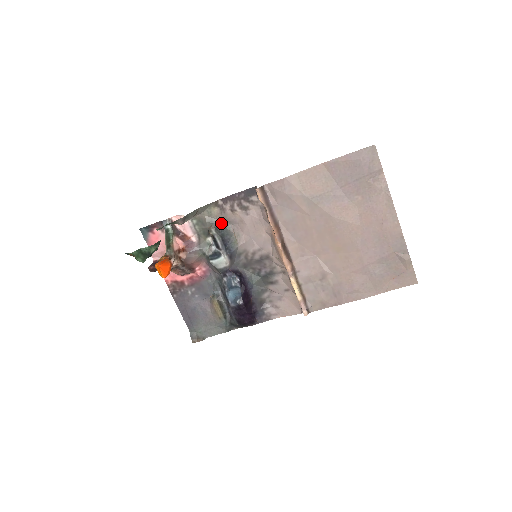
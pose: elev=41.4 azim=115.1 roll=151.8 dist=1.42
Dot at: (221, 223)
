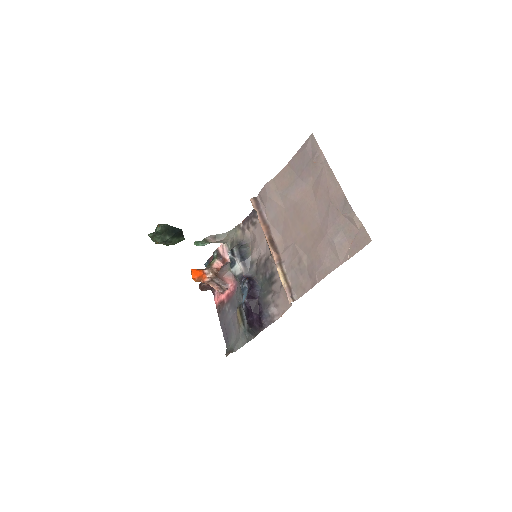
Dot at: (243, 241)
